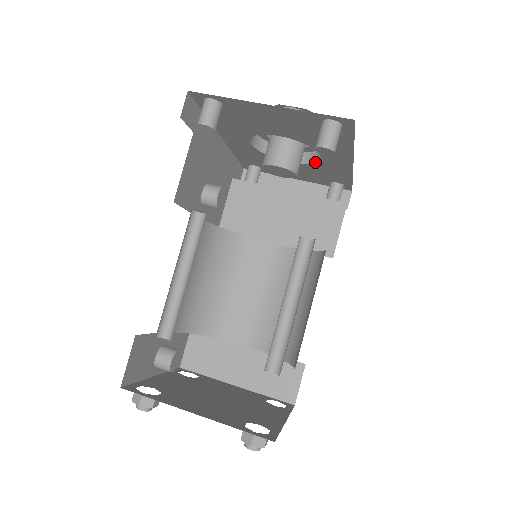
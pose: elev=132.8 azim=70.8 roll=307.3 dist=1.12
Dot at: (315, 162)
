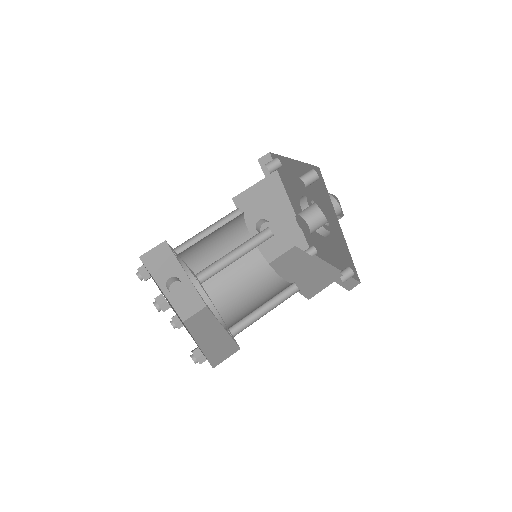
Dot at: (330, 233)
